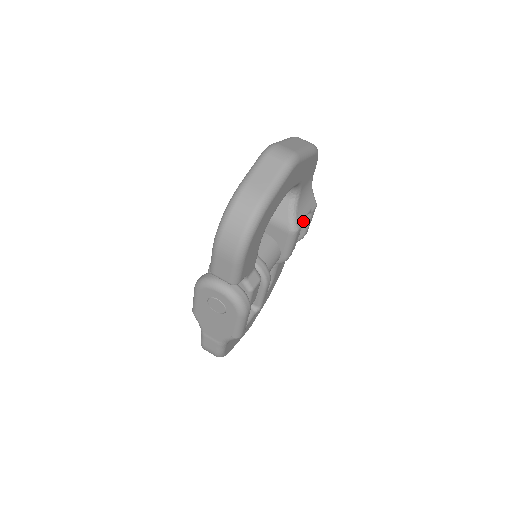
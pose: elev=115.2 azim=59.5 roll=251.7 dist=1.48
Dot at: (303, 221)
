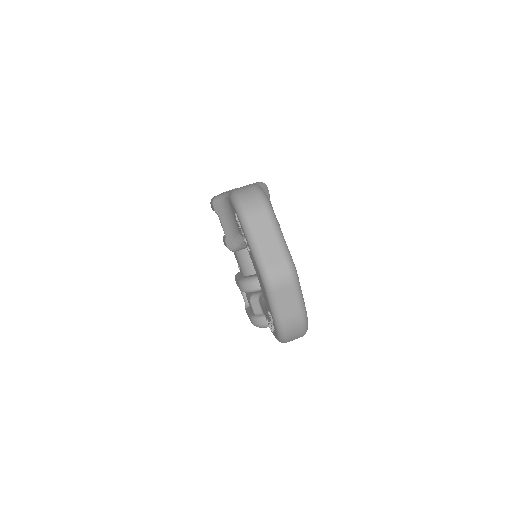
Dot at: occluded
